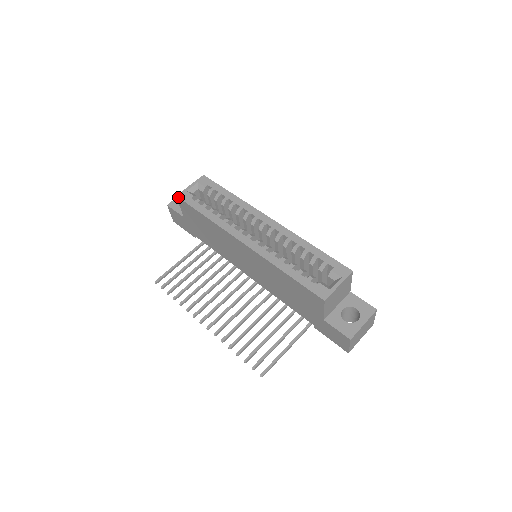
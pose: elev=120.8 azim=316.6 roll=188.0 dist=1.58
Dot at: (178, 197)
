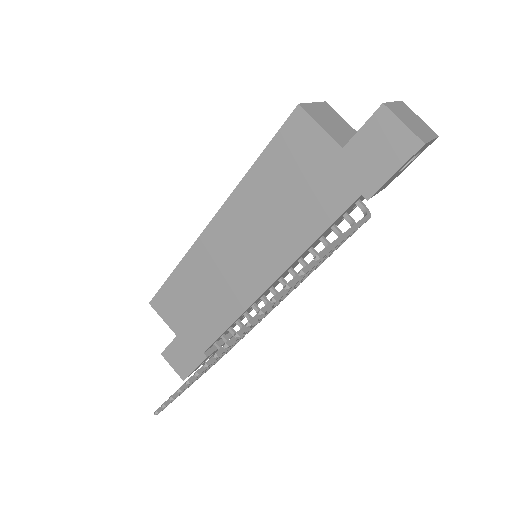
Dot at: (150, 301)
